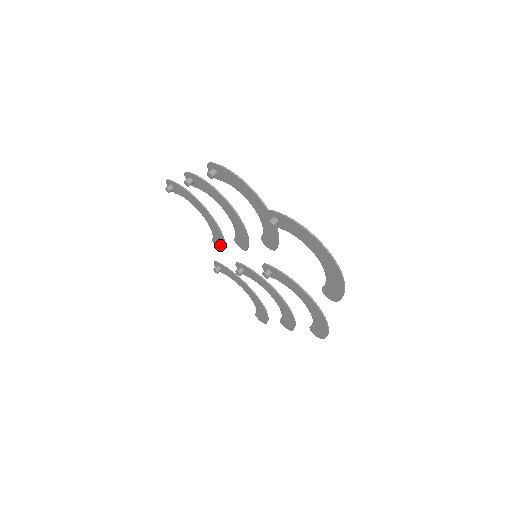
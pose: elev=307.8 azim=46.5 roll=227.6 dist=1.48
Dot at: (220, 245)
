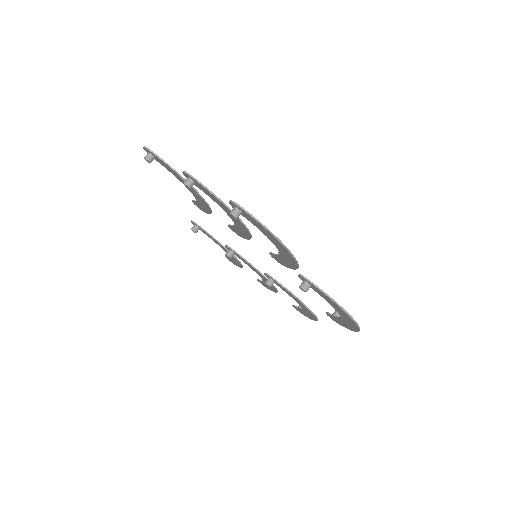
Dot at: (202, 209)
